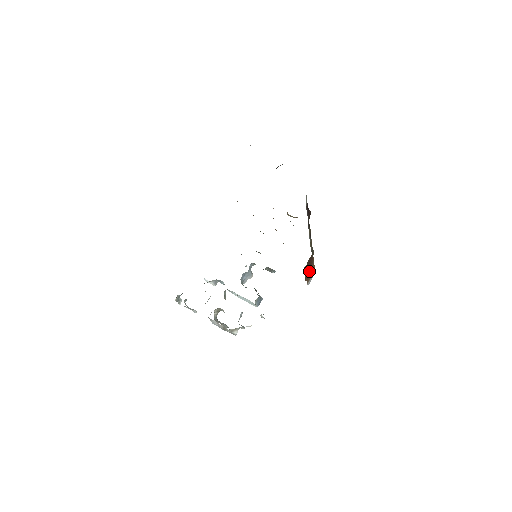
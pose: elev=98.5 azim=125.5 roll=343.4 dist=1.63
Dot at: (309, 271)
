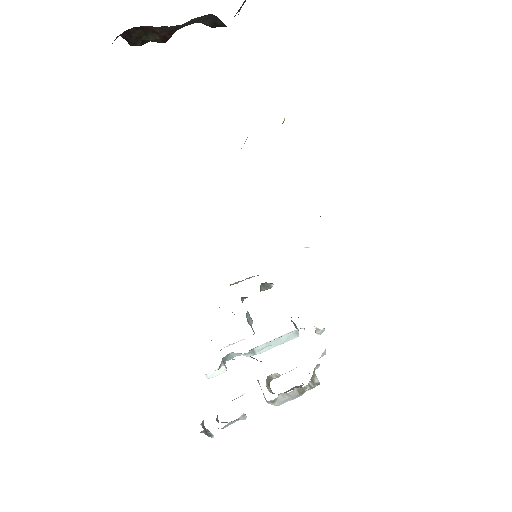
Dot at: occluded
